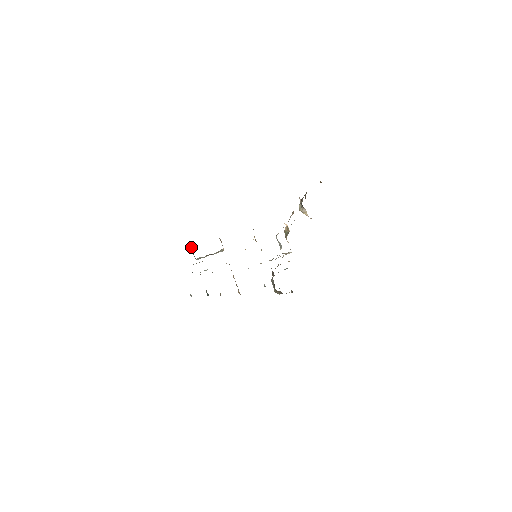
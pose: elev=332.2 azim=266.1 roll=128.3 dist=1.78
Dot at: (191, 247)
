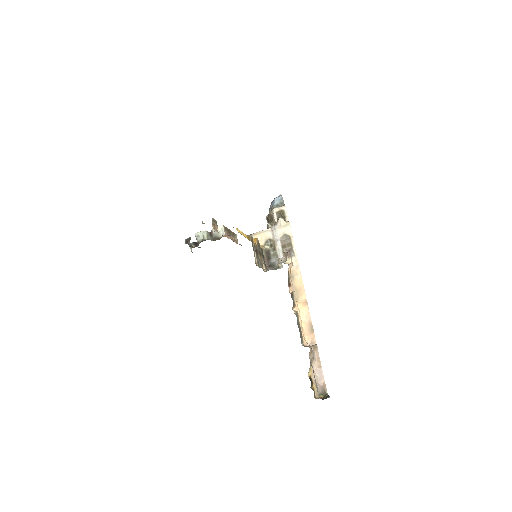
Dot at: occluded
